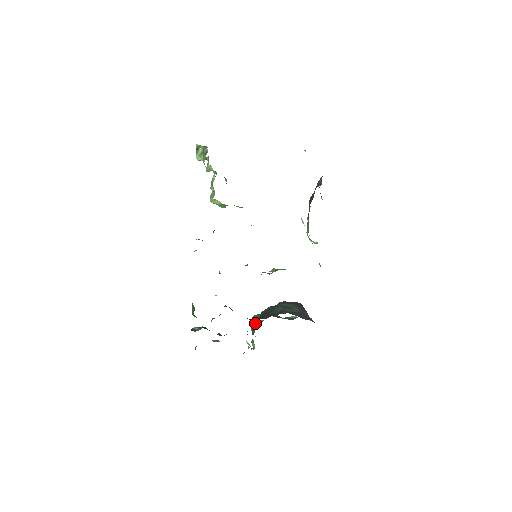
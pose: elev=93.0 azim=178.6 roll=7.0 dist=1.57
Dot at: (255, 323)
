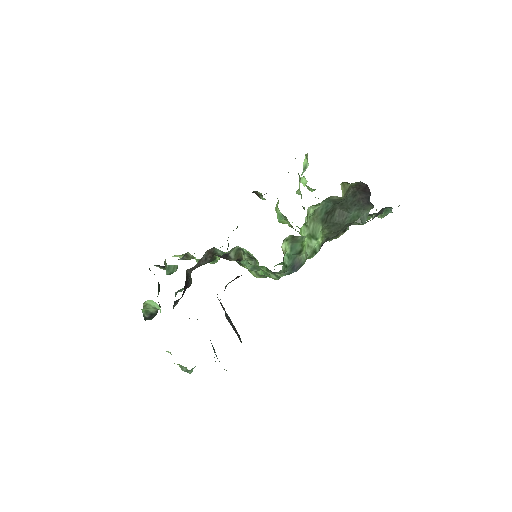
Dot at: occluded
